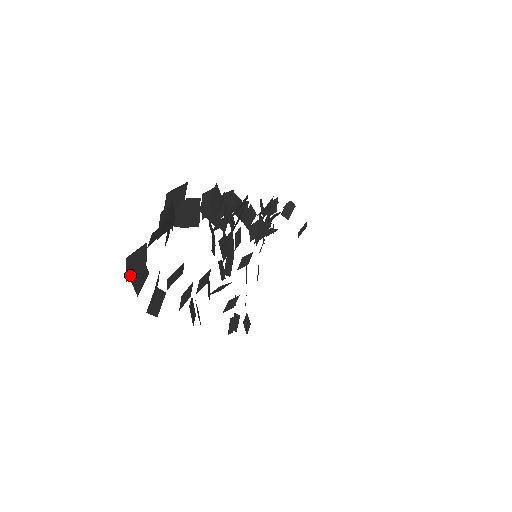
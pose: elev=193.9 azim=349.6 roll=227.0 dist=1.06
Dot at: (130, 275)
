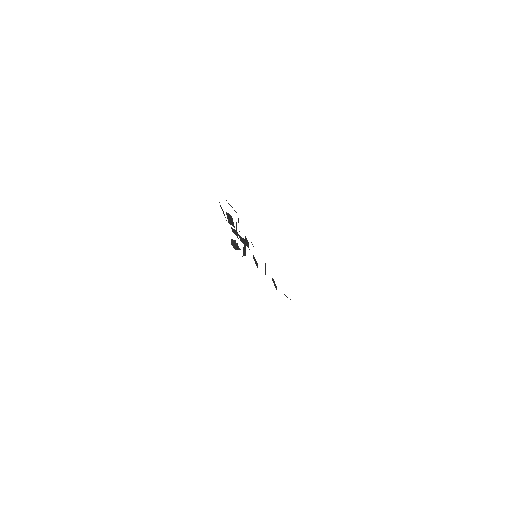
Dot at: occluded
